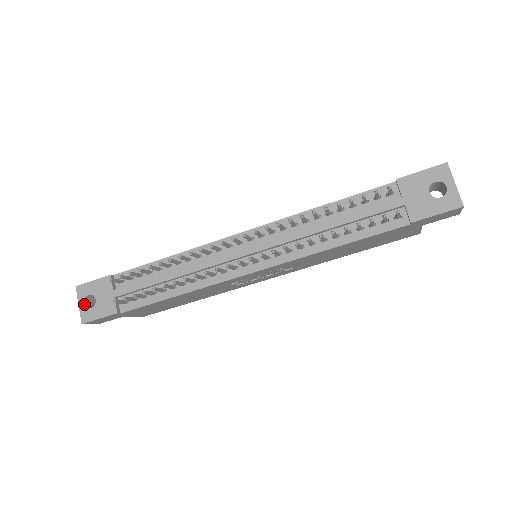
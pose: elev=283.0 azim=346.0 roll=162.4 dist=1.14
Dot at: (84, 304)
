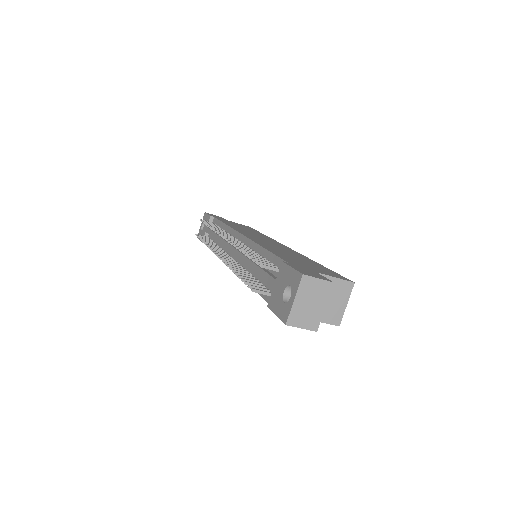
Dot at: (201, 226)
